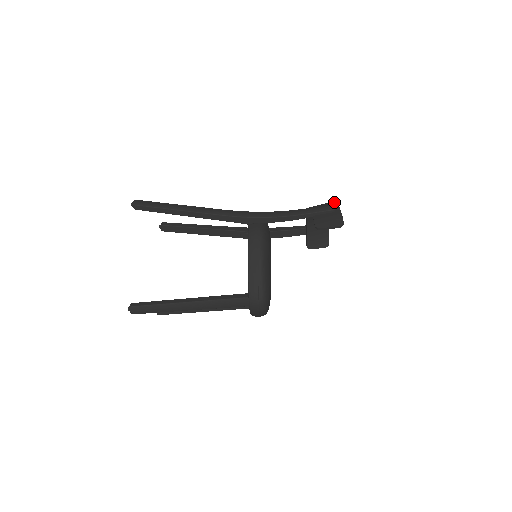
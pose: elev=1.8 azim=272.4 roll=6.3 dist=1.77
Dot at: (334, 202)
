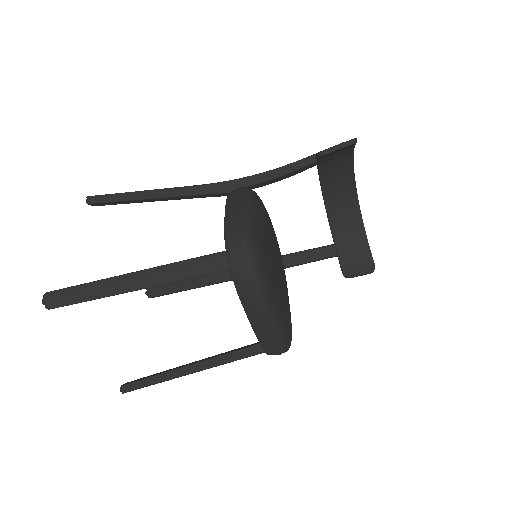
Dot at: occluded
